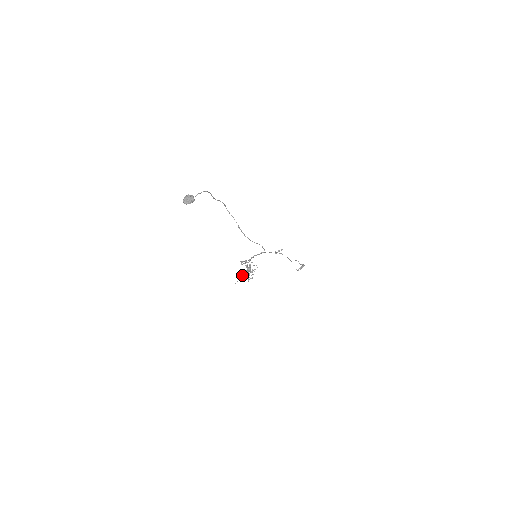
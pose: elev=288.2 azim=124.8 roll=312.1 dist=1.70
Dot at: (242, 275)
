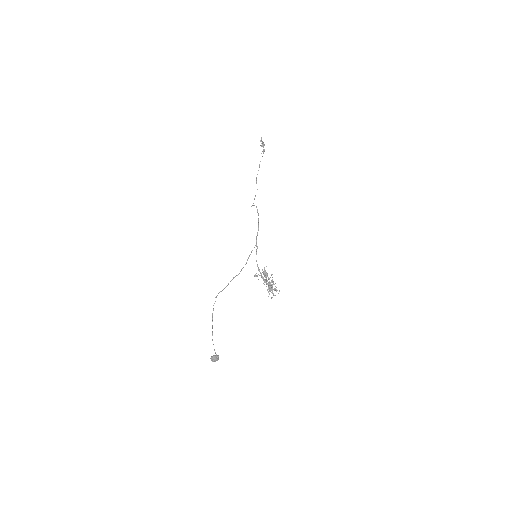
Dot at: occluded
